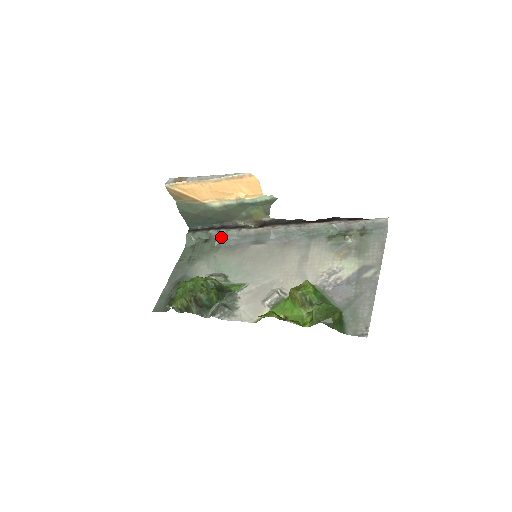
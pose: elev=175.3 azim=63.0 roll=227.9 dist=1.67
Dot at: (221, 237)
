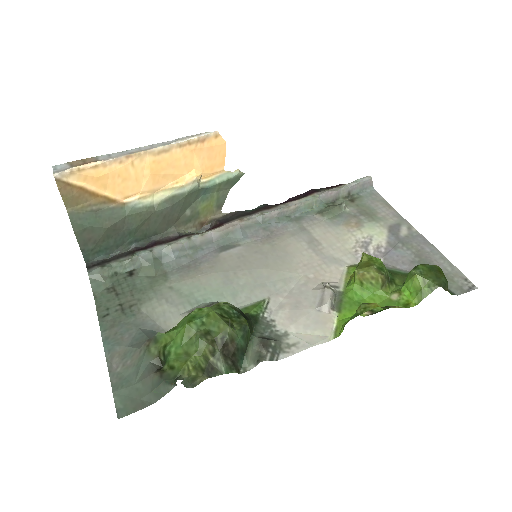
Dot at: (160, 258)
